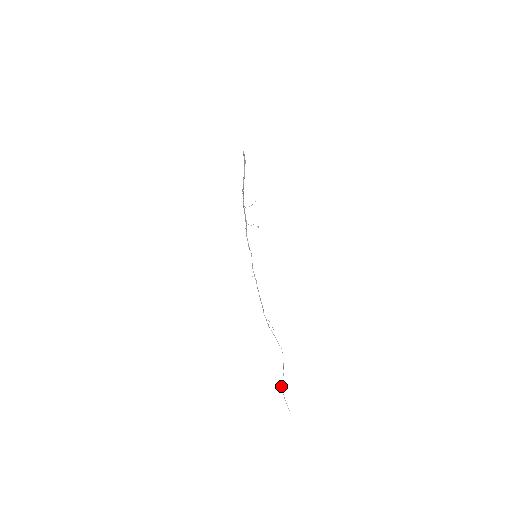
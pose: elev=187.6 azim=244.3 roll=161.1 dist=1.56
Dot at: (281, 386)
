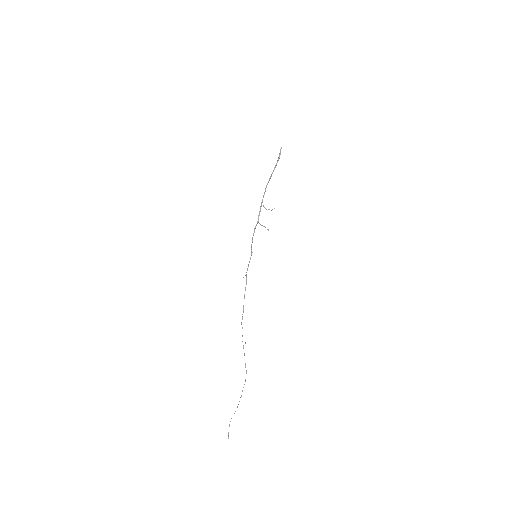
Dot at: (230, 421)
